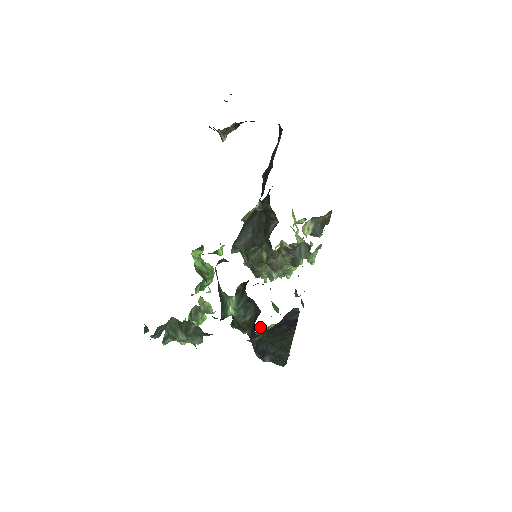
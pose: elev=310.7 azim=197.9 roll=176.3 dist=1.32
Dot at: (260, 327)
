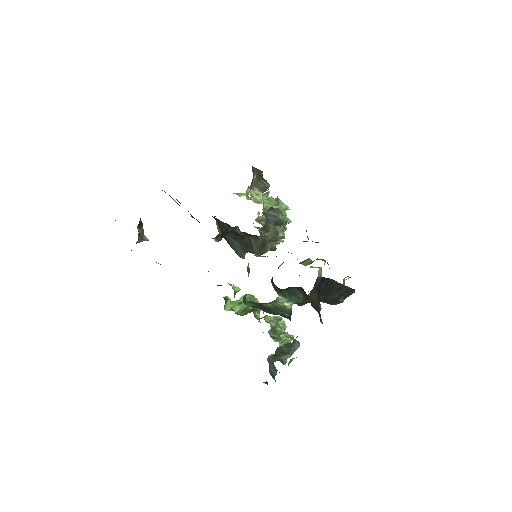
Dot at: occluded
